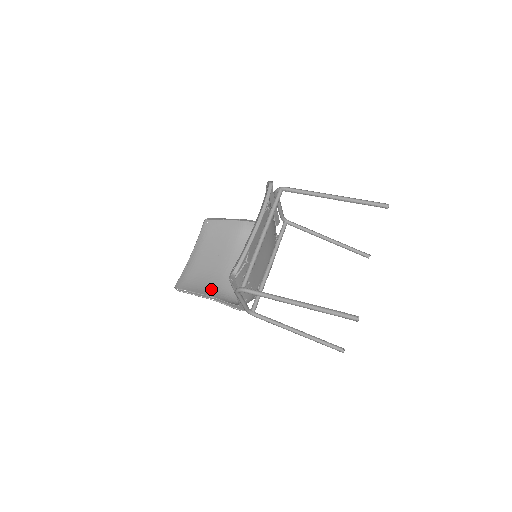
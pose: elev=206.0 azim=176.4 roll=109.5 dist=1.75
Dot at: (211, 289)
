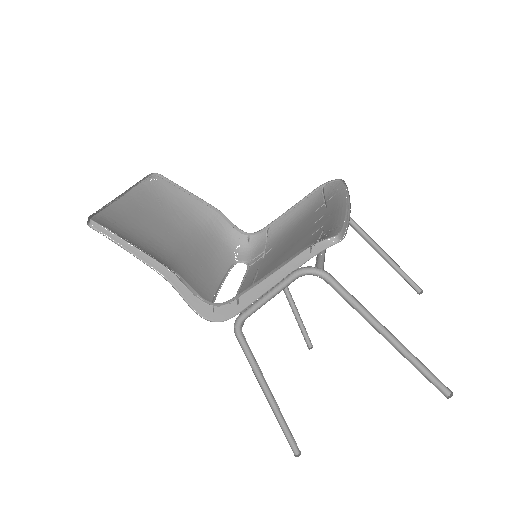
Dot at: (160, 260)
